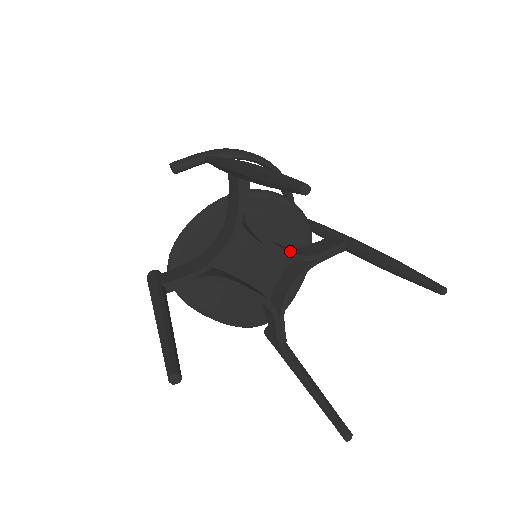
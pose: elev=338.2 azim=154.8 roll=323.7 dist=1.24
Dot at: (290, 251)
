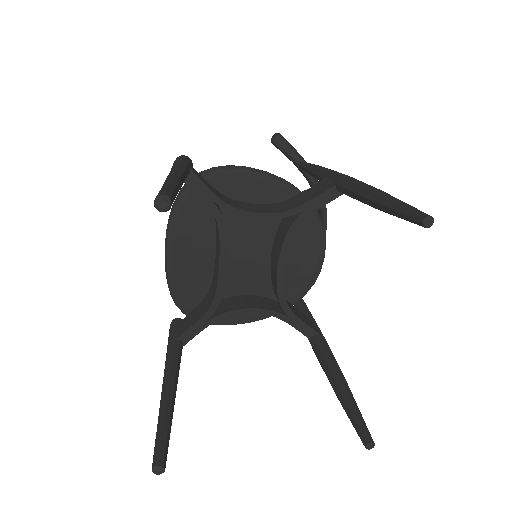
Dot at: occluded
